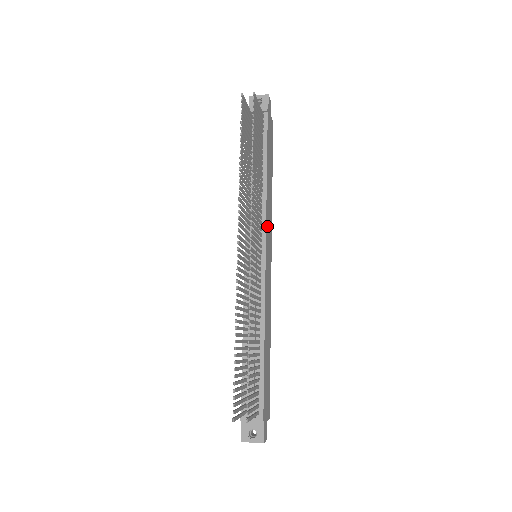
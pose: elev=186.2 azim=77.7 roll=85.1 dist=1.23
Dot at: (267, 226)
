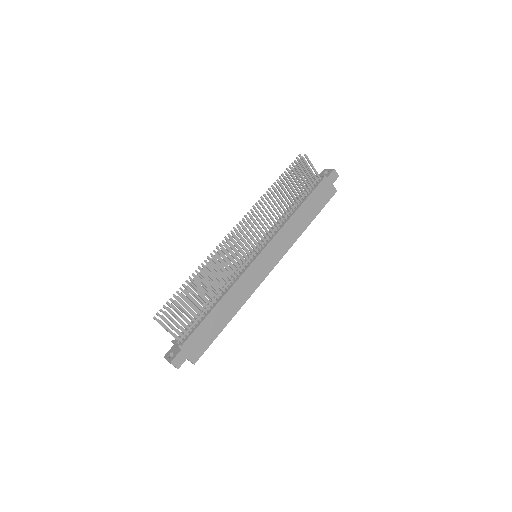
Dot at: (276, 241)
